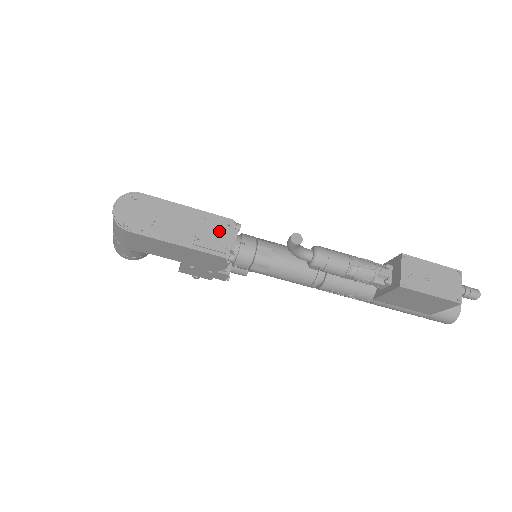
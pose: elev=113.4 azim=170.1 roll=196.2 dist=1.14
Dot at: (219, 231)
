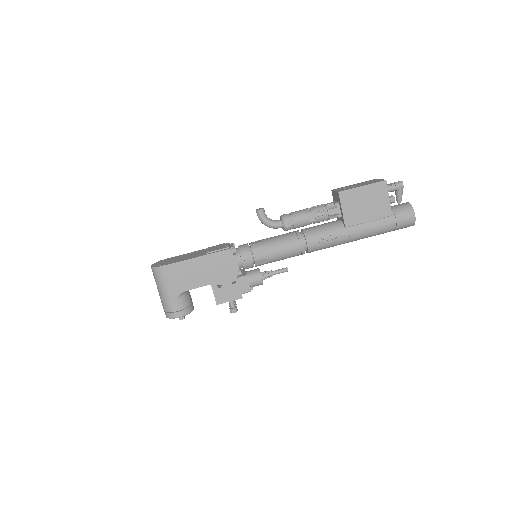
Dot at: (220, 246)
